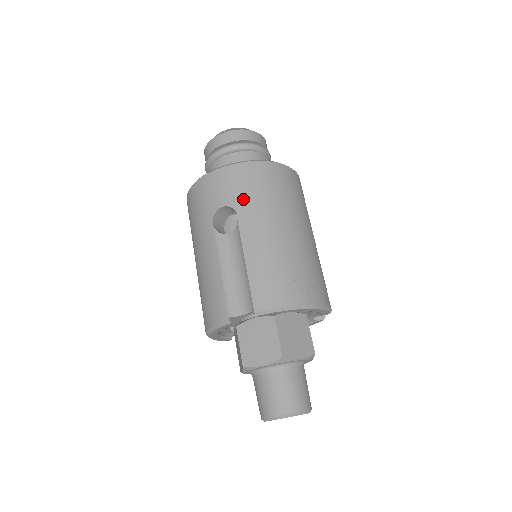
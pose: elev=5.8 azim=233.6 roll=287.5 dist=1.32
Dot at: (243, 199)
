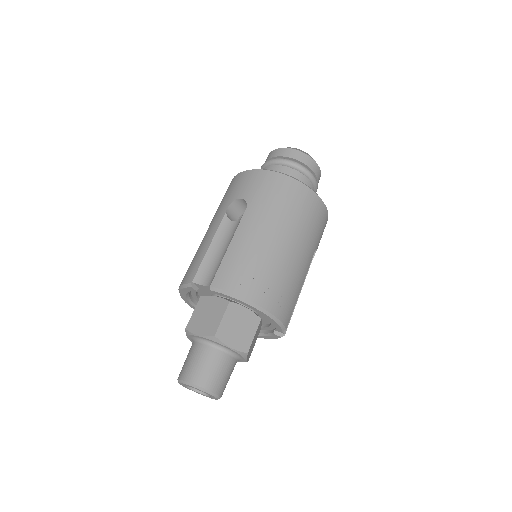
Dot at: (258, 199)
